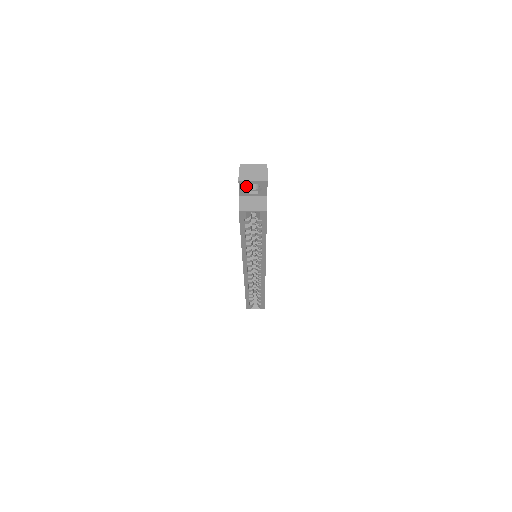
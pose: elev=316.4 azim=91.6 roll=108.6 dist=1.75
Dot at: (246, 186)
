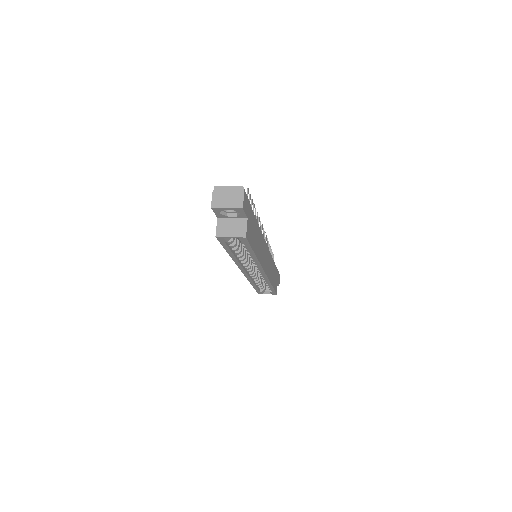
Dot at: occluded
